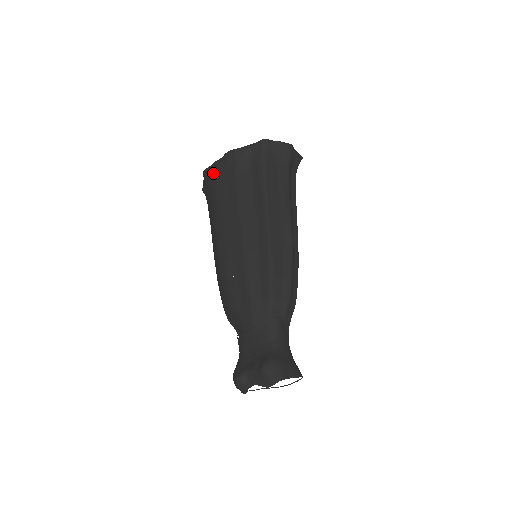
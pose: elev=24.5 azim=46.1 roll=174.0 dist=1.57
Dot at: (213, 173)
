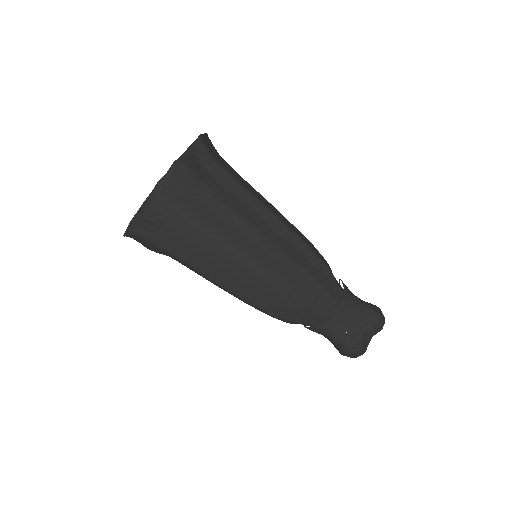
Dot at: (164, 198)
